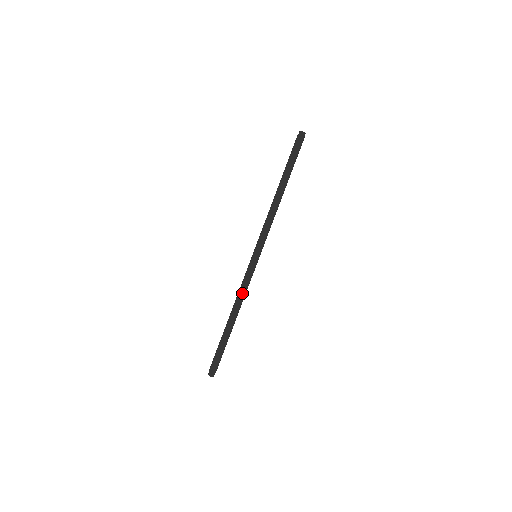
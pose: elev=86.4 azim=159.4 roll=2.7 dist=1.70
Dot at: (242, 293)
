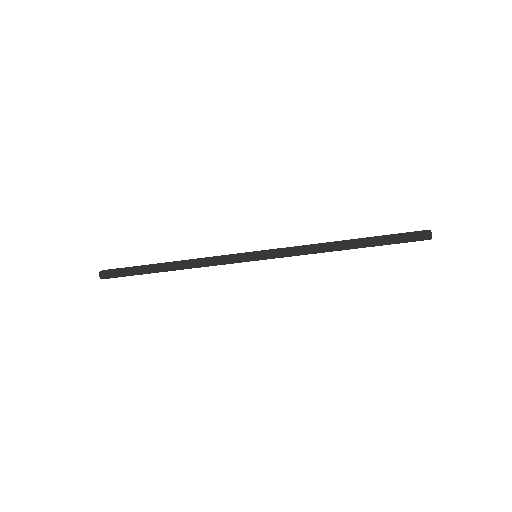
Dot at: (206, 263)
